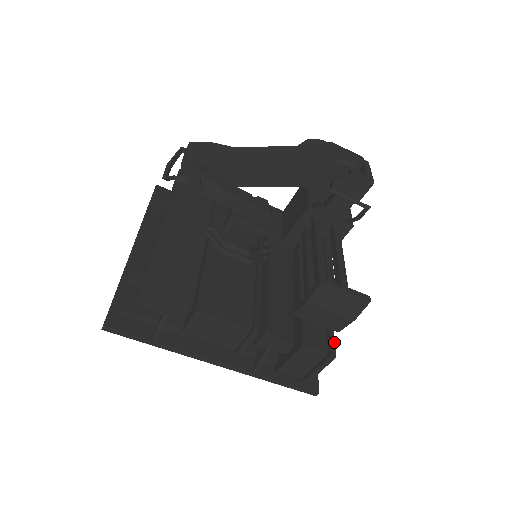
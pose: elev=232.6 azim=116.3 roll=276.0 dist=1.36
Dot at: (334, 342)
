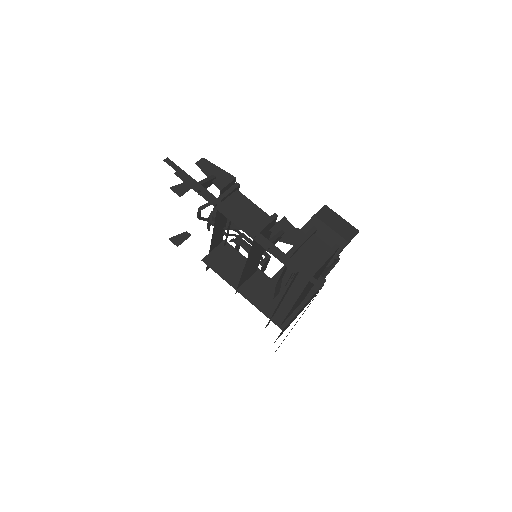
Dot at: (334, 254)
